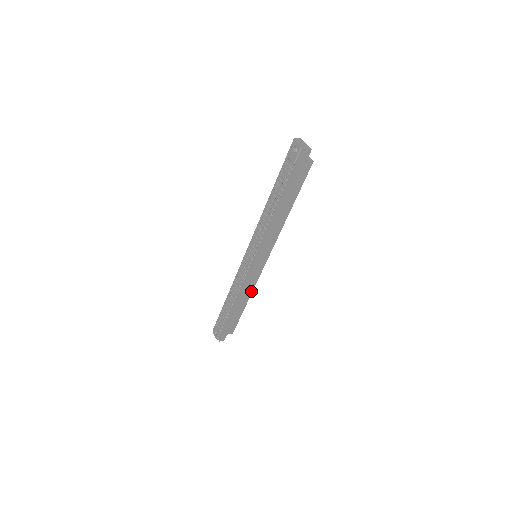
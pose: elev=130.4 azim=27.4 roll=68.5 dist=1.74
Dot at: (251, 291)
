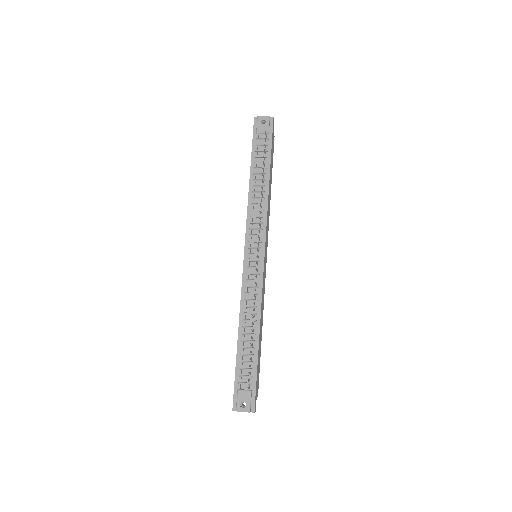
Dot at: (263, 309)
